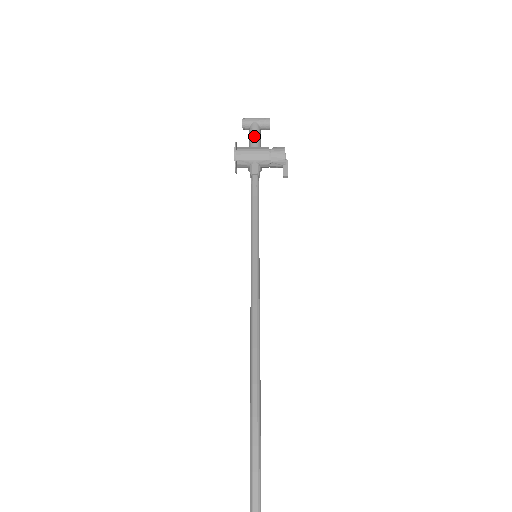
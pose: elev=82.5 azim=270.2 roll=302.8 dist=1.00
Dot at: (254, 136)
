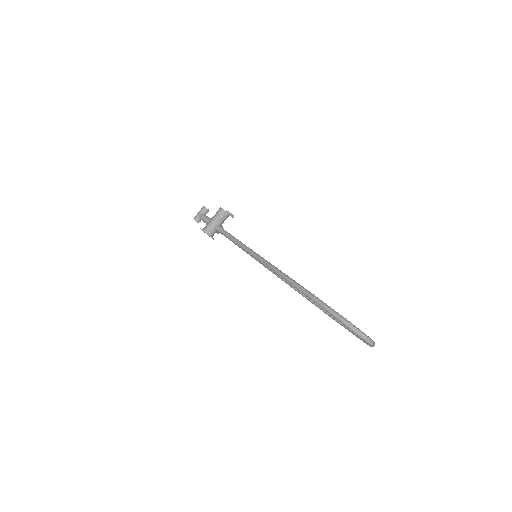
Dot at: (205, 219)
